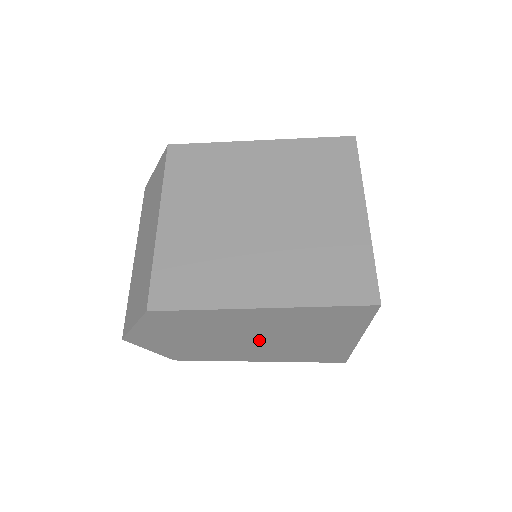
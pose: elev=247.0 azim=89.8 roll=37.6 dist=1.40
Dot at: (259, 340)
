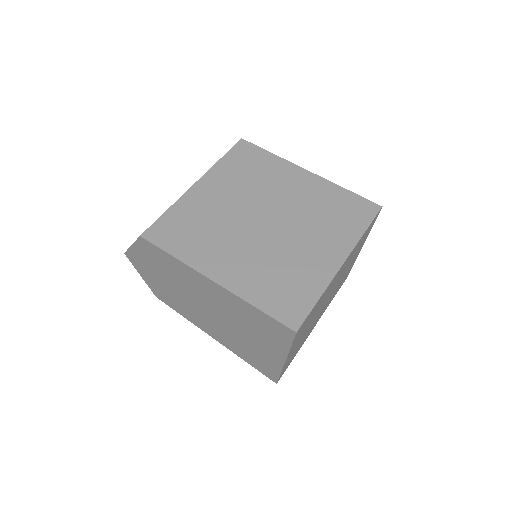
Dot at: (212, 314)
